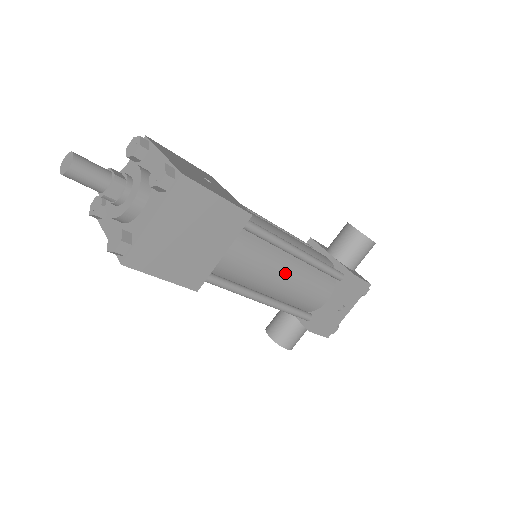
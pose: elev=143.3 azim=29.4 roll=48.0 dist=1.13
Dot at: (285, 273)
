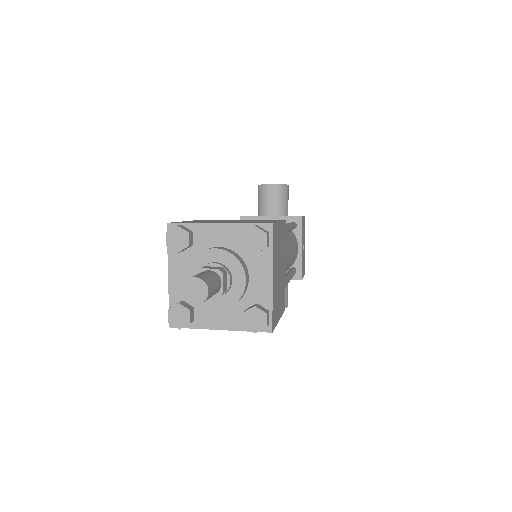
Dot at: (290, 249)
